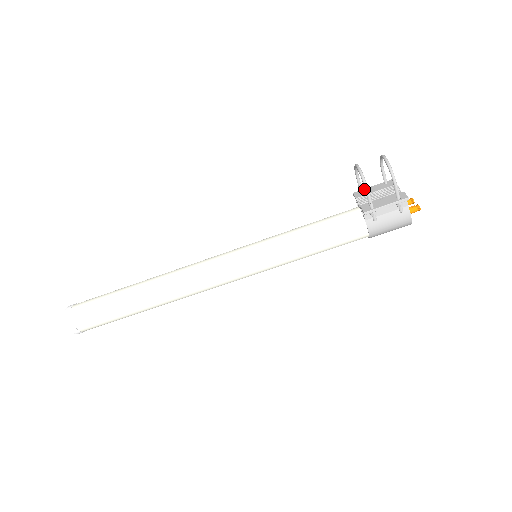
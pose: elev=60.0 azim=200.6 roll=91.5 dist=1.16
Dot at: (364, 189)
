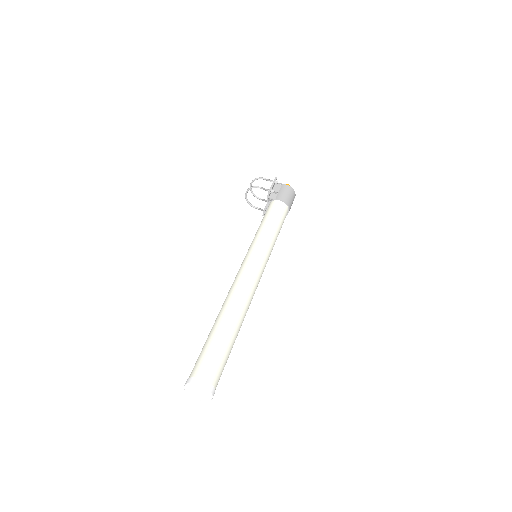
Dot at: occluded
